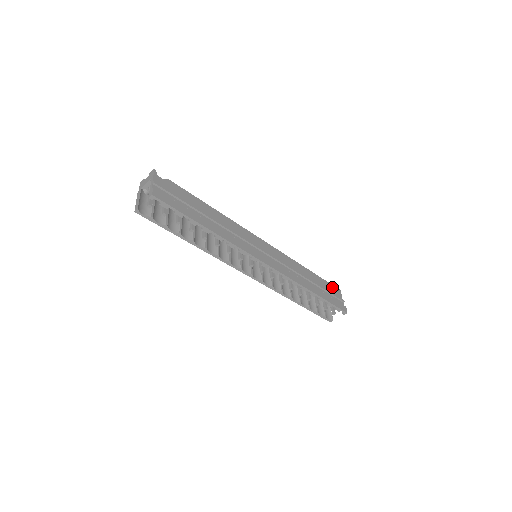
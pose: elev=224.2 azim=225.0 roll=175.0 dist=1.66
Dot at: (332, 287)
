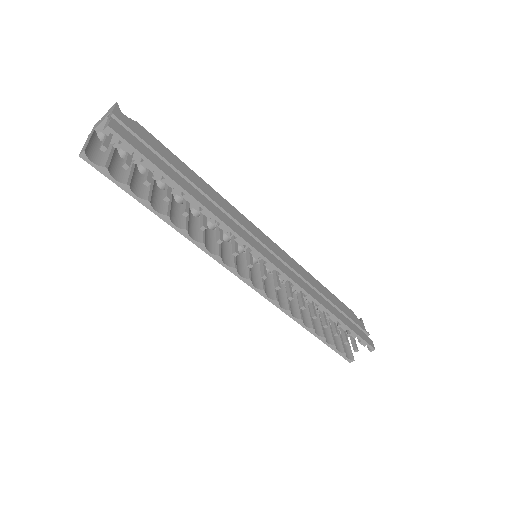
Dot at: (353, 314)
